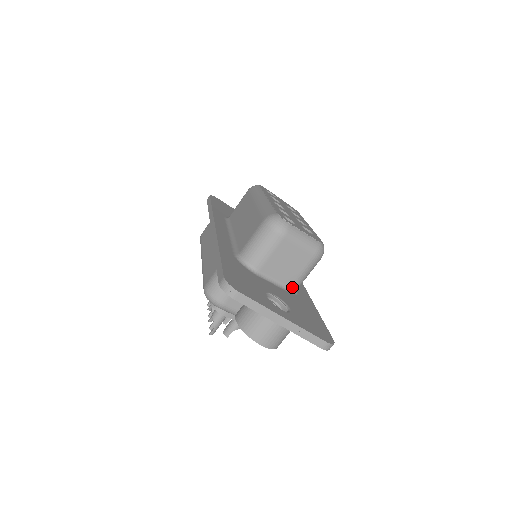
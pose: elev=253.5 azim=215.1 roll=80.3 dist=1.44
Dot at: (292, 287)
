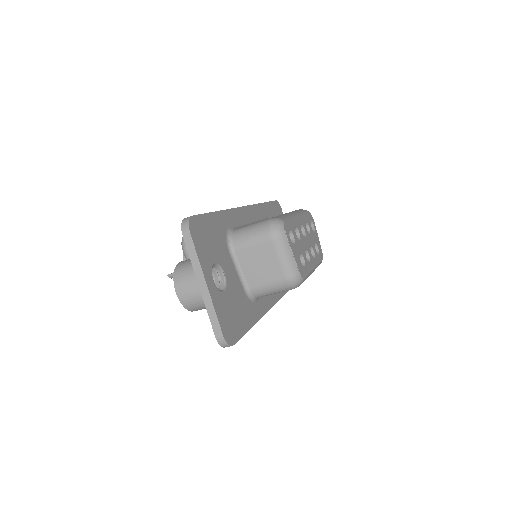
Dot at: (251, 290)
